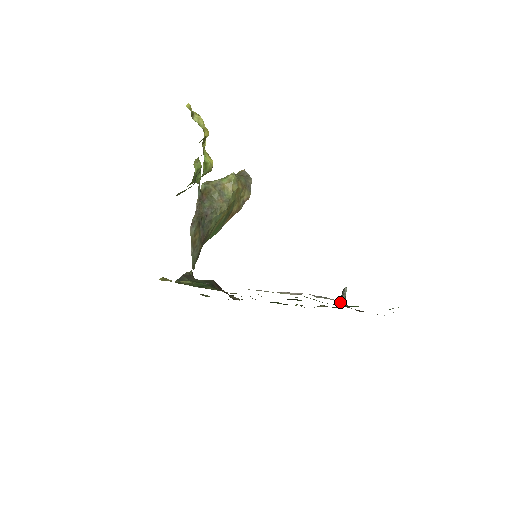
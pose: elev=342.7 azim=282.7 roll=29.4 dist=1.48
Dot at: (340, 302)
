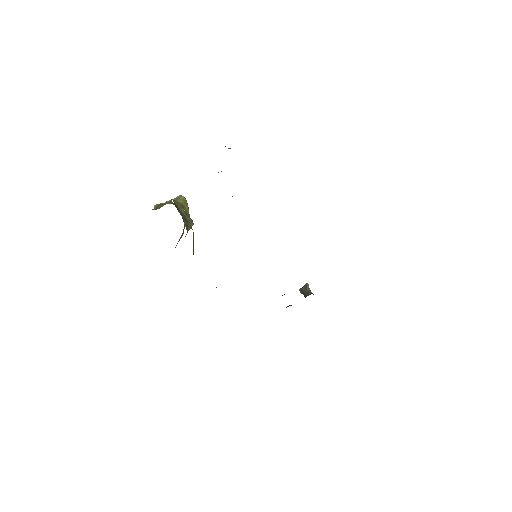
Dot at: (312, 293)
